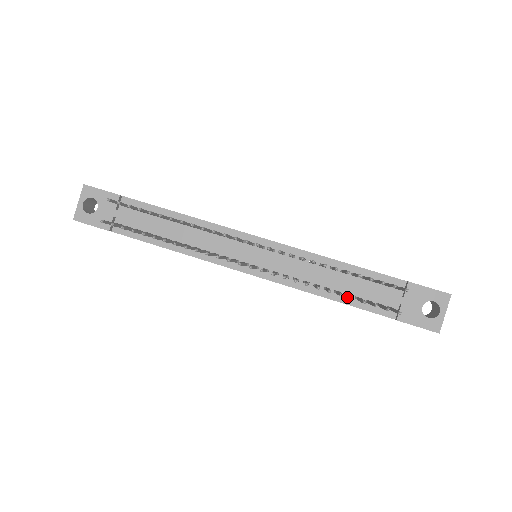
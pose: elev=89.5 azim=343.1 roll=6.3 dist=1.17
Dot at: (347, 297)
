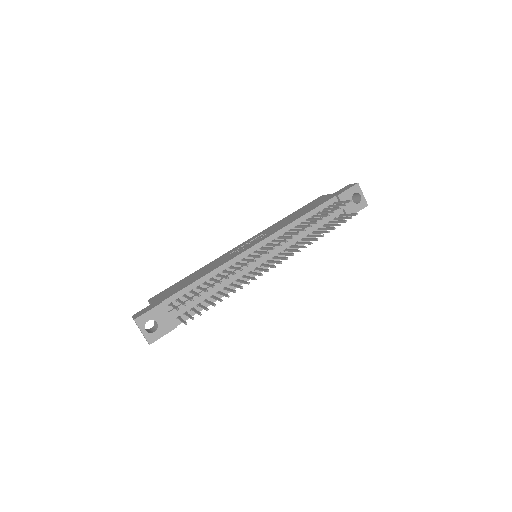
Dot at: (319, 230)
